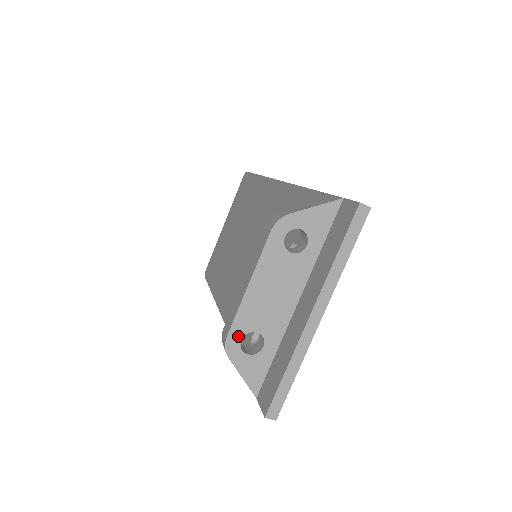
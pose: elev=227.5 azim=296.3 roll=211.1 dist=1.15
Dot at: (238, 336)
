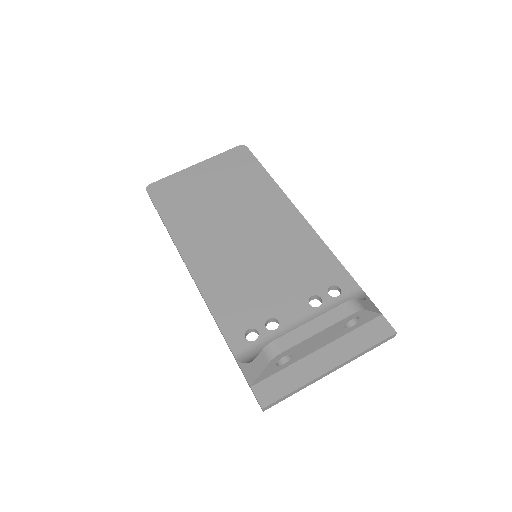
Dot at: (285, 354)
